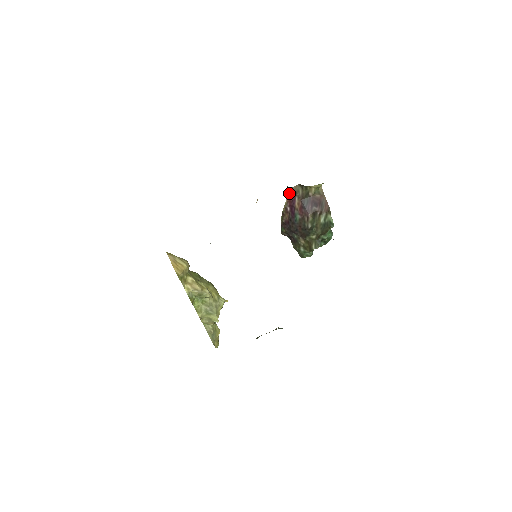
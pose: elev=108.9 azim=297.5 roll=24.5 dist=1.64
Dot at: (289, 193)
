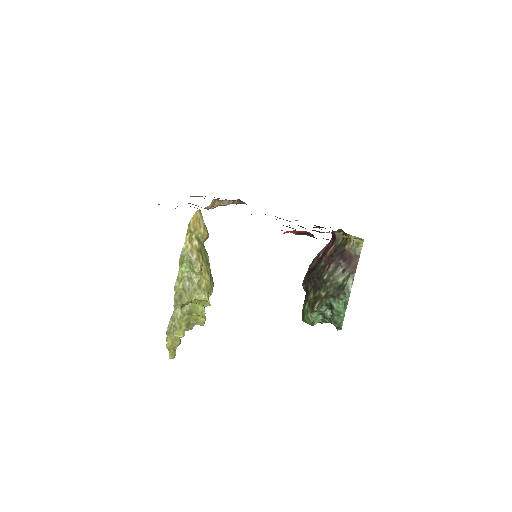
Dot at: occluded
